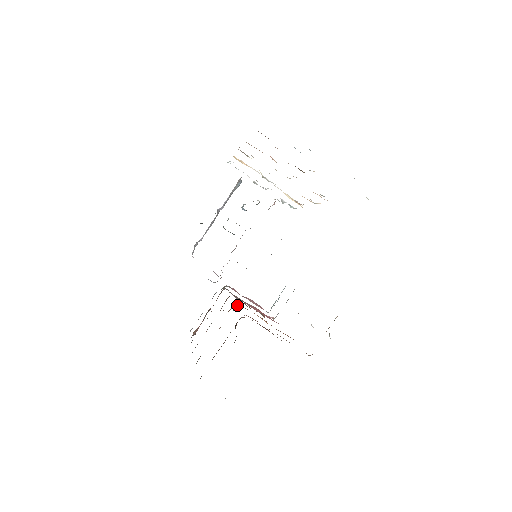
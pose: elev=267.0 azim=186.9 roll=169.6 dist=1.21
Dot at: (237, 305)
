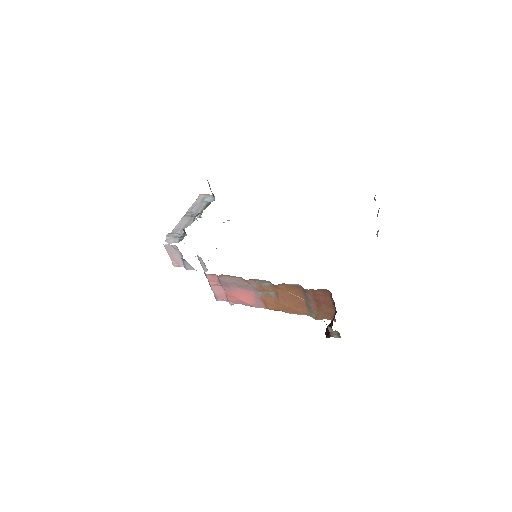
Dot at: (277, 285)
